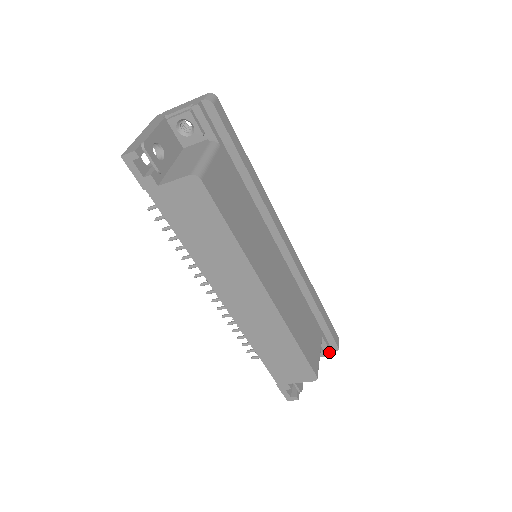
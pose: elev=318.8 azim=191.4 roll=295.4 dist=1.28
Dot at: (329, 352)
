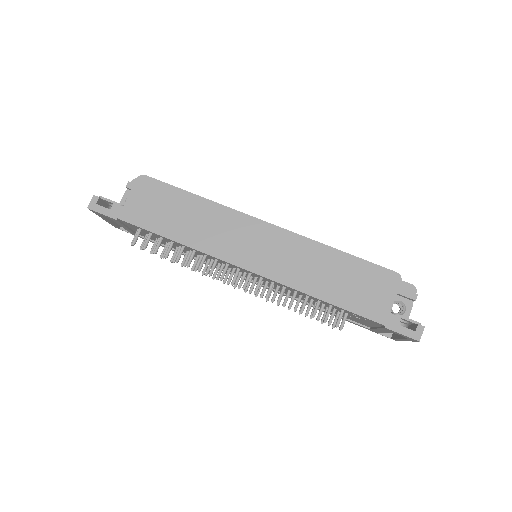
Dot at: (409, 293)
